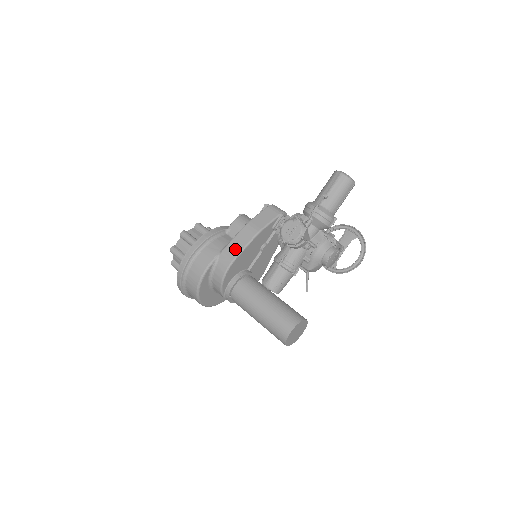
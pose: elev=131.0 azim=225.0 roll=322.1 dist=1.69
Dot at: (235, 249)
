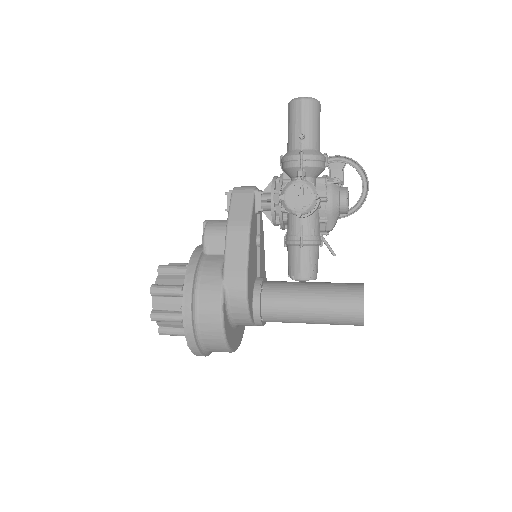
Dot at: (238, 263)
